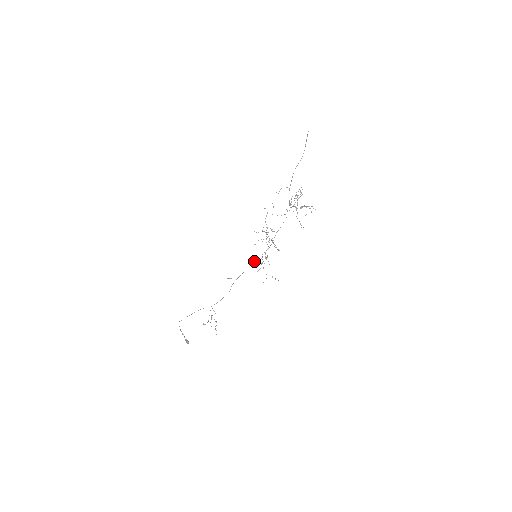
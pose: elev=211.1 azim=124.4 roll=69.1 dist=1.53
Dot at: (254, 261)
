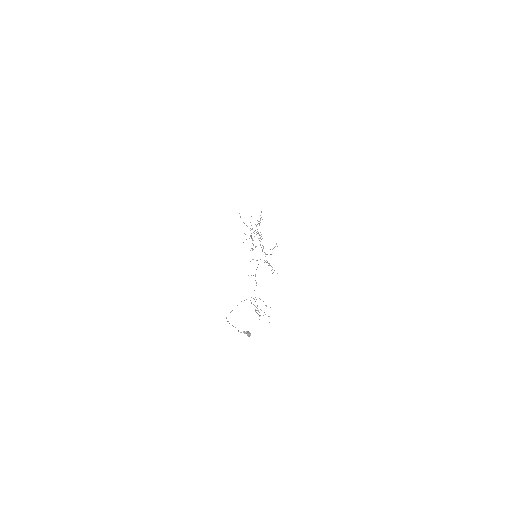
Dot at: occluded
